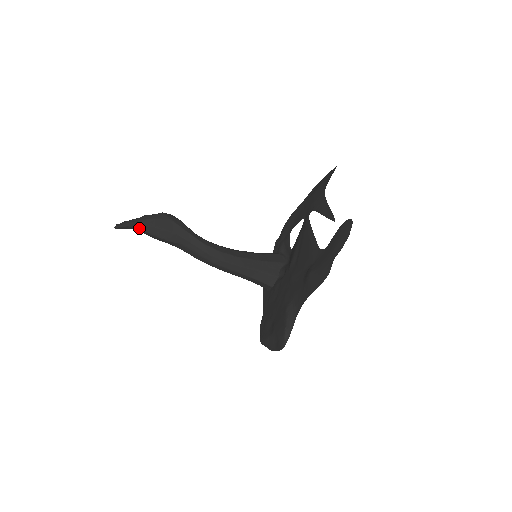
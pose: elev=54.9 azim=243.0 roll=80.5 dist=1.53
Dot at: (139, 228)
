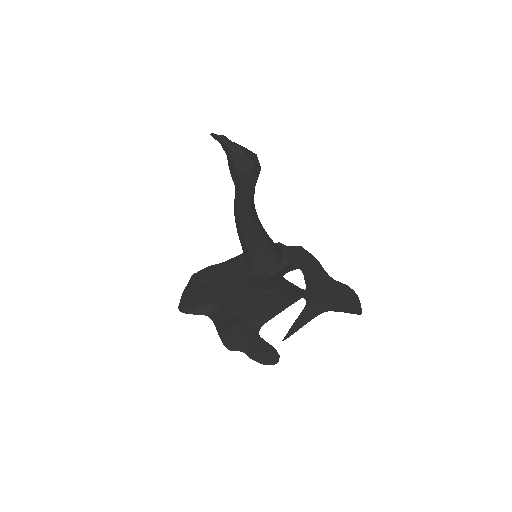
Dot at: (226, 151)
